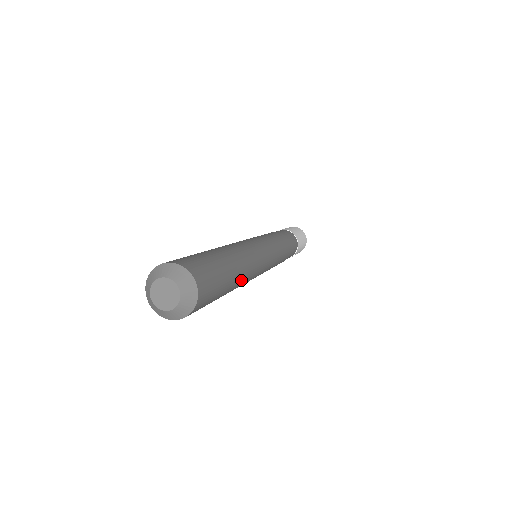
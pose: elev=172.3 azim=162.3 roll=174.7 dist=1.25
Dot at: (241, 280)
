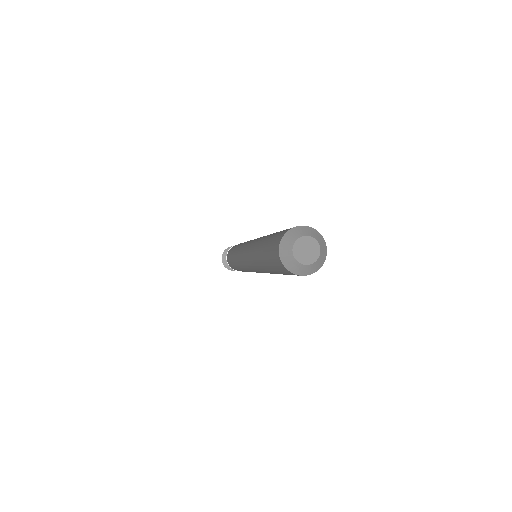
Dot at: occluded
